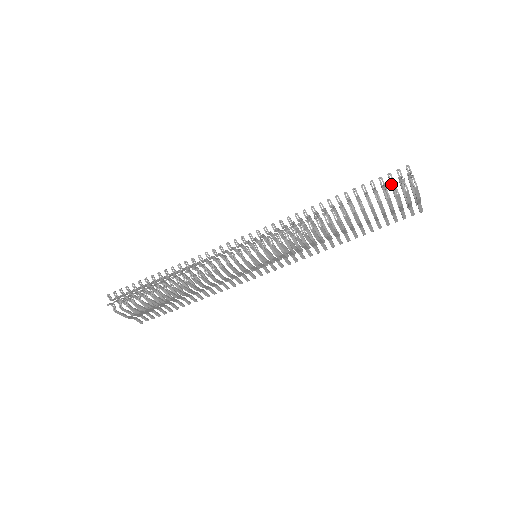
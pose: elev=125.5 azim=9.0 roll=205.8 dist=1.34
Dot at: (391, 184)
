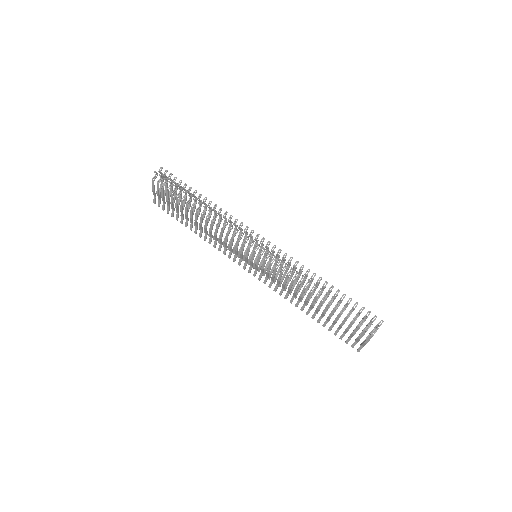
Dot at: occluded
